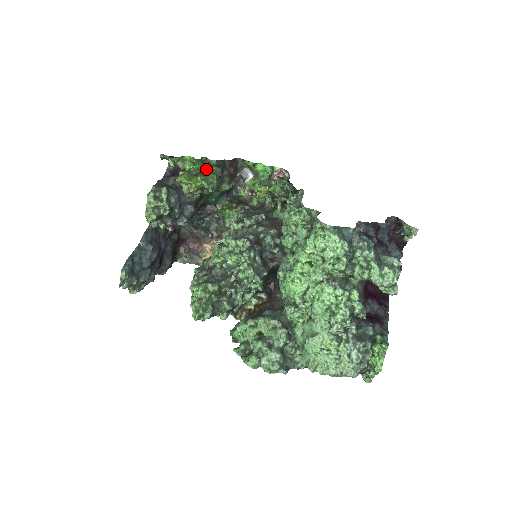
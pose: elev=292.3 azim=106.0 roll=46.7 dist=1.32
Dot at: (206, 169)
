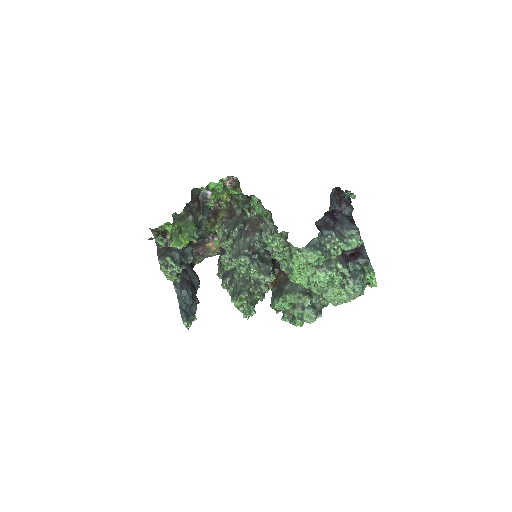
Dot at: (182, 223)
